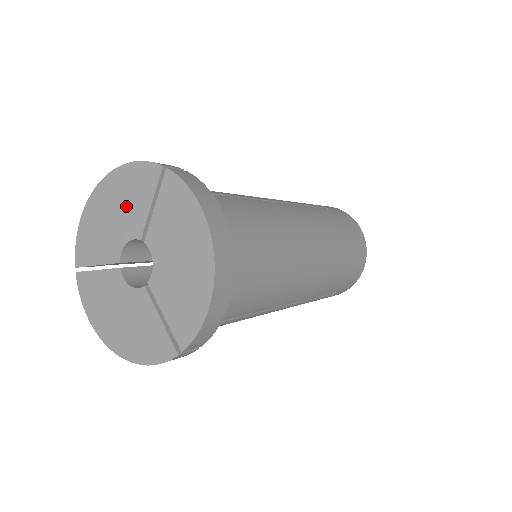
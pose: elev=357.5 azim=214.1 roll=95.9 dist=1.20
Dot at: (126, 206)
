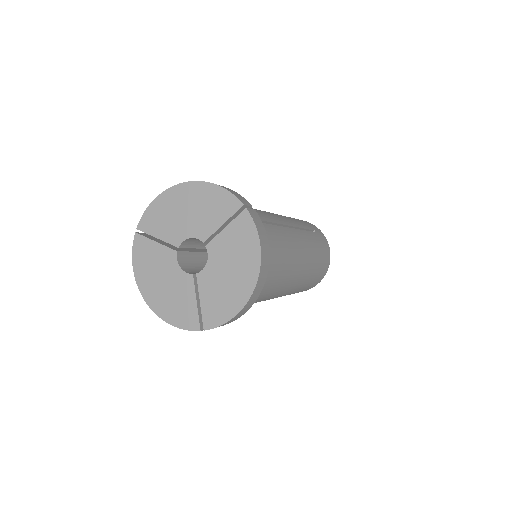
Dot at: (201, 213)
